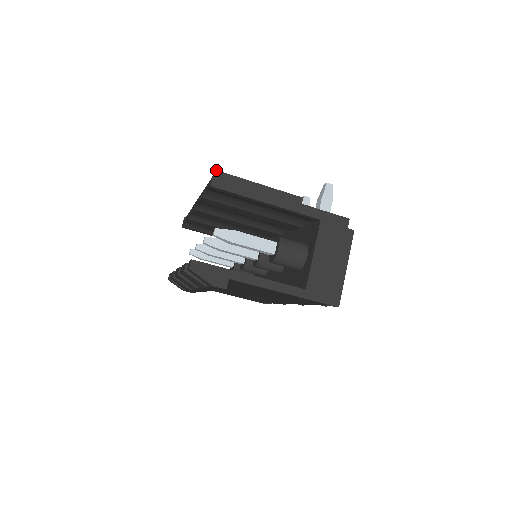
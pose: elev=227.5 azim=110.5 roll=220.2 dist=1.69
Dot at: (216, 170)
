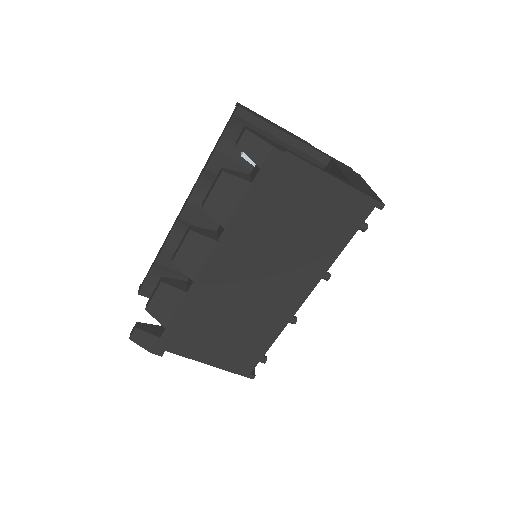
Dot at: (238, 103)
